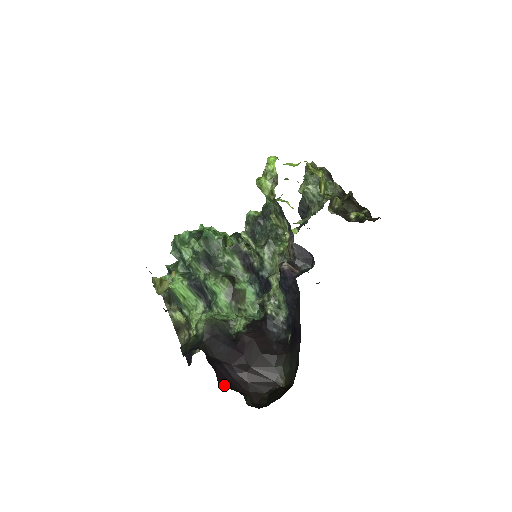
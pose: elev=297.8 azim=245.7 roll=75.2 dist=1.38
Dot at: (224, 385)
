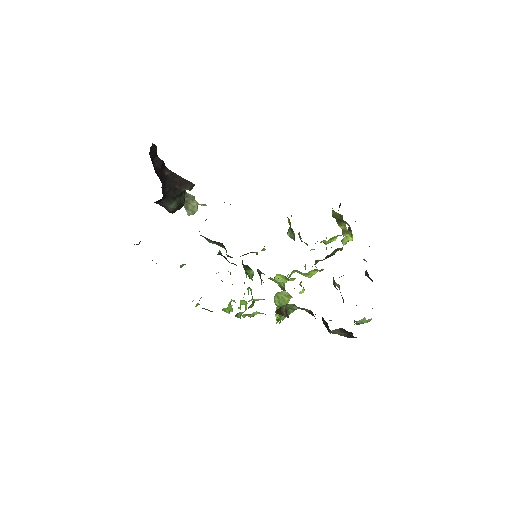
Dot at: (153, 164)
